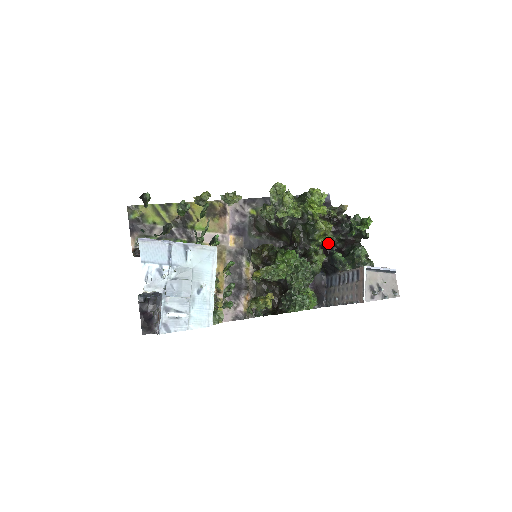
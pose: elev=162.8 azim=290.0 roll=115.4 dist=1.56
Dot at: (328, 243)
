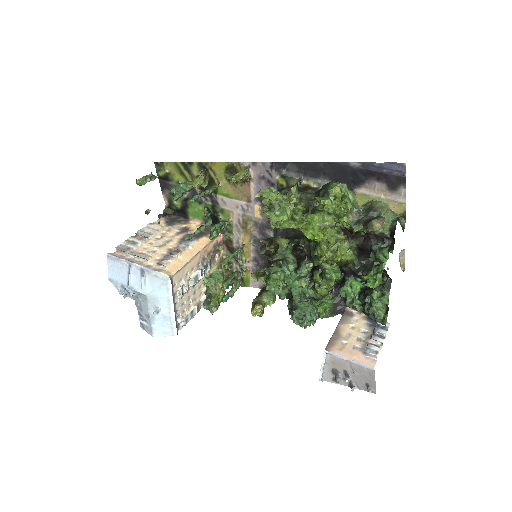
Dot at: (344, 266)
